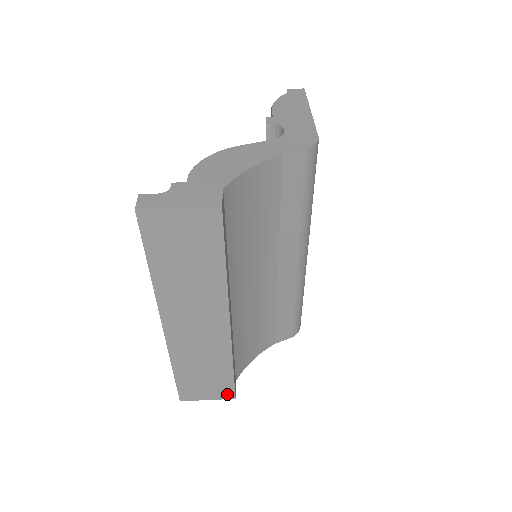
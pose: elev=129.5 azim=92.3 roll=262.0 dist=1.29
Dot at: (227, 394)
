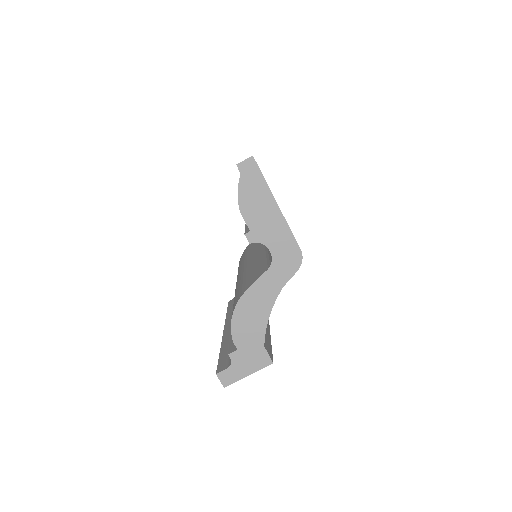
Dot at: occluded
